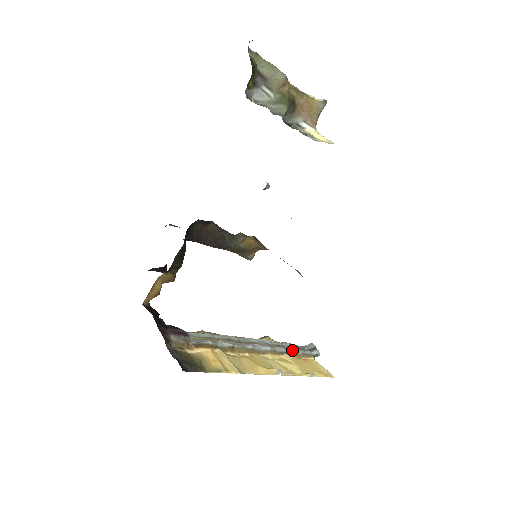
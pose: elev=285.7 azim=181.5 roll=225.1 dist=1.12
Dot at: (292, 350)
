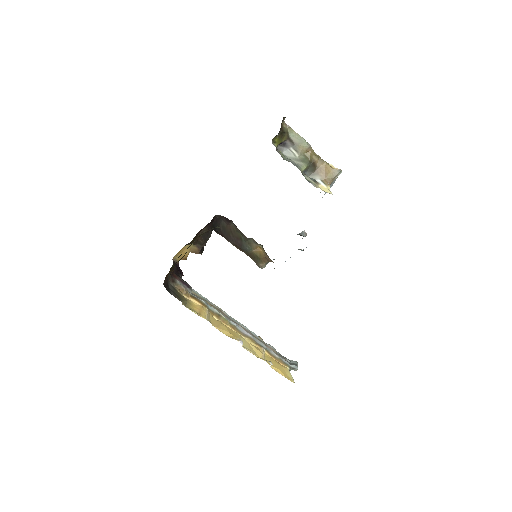
Dot at: (272, 351)
